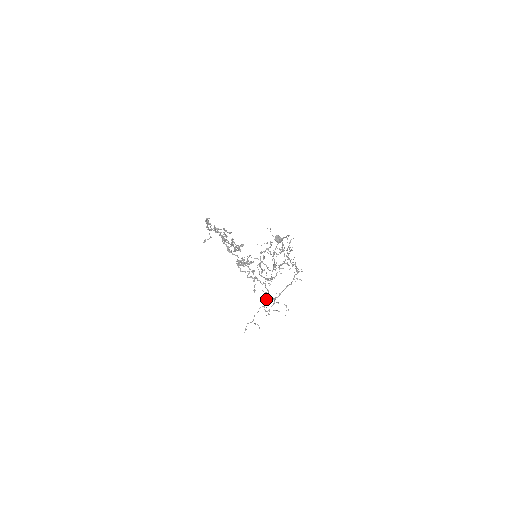
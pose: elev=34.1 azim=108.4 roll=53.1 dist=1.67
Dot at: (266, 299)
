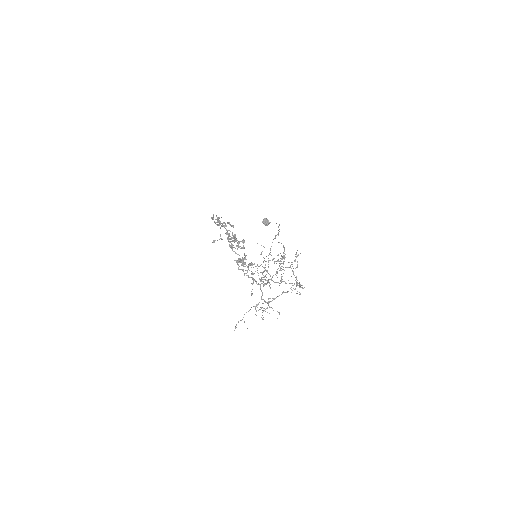
Dot at: occluded
